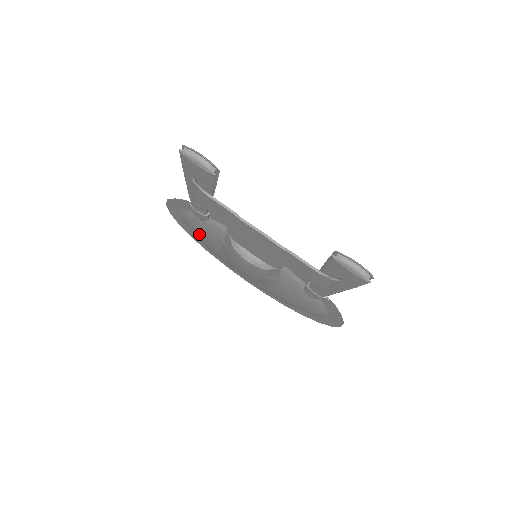
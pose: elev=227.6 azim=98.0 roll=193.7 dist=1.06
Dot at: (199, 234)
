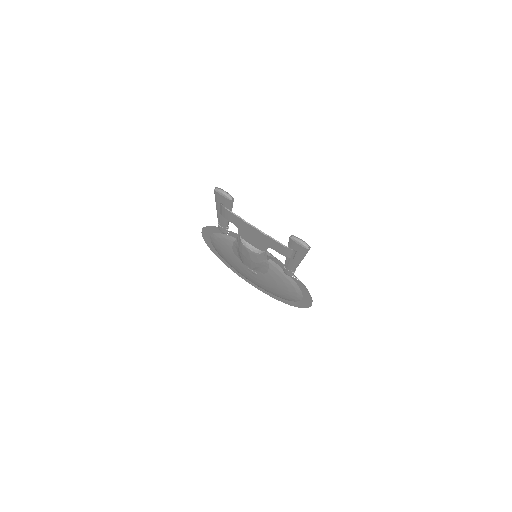
Dot at: (222, 250)
